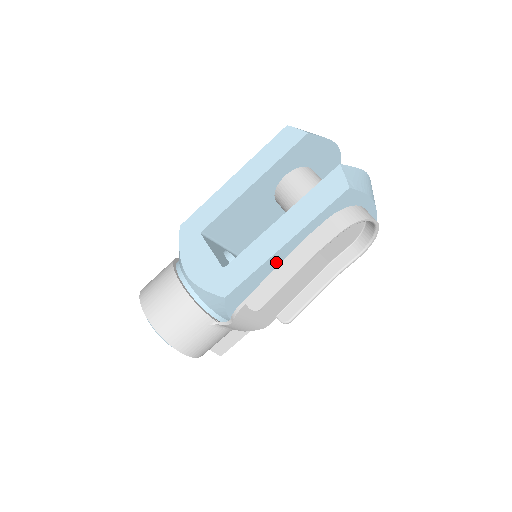
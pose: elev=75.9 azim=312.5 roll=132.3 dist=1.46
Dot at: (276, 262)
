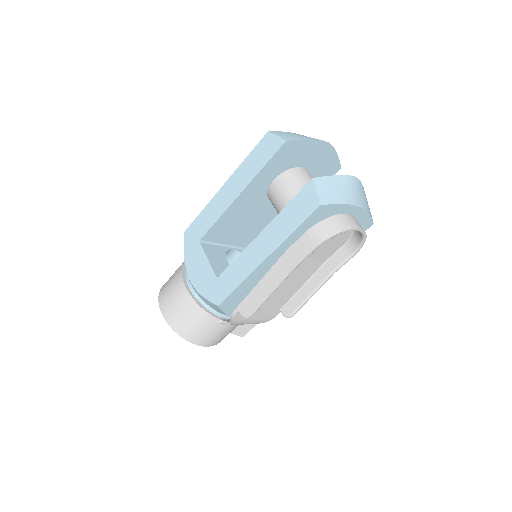
Dot at: (262, 273)
